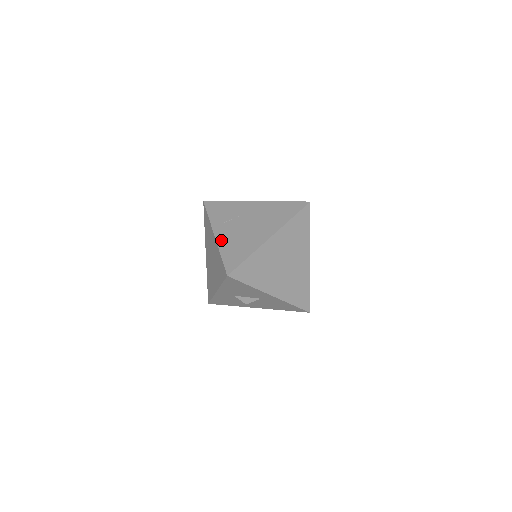
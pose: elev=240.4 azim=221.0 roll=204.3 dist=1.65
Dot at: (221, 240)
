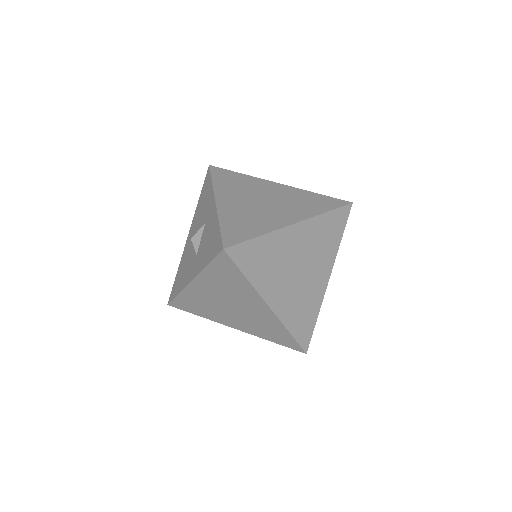
Dot at: (247, 331)
